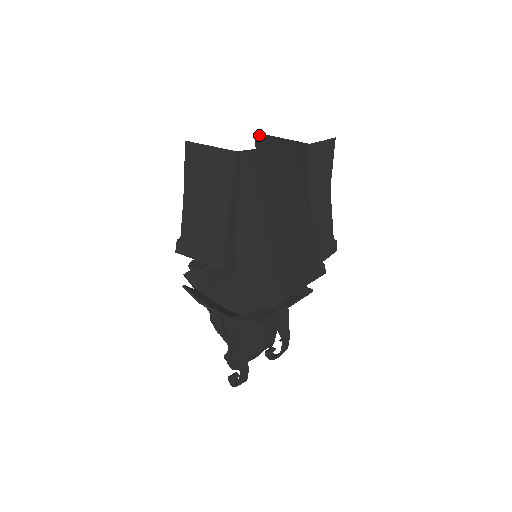
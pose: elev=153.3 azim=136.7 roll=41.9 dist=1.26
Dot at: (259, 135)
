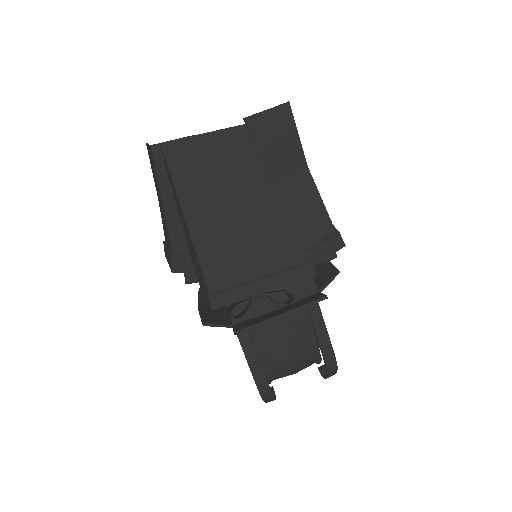
Dot at: occluded
